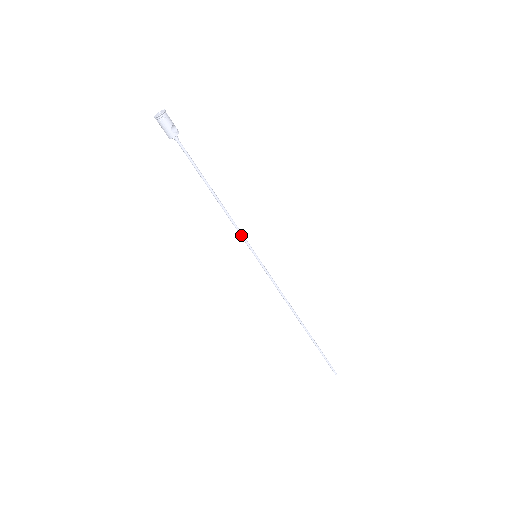
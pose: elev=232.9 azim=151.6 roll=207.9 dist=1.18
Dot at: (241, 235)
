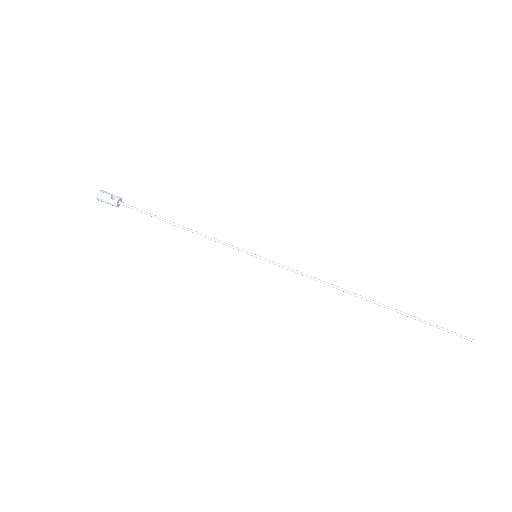
Dot at: (226, 245)
